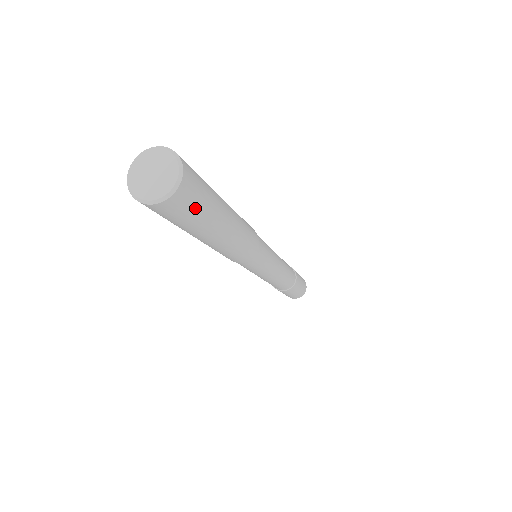
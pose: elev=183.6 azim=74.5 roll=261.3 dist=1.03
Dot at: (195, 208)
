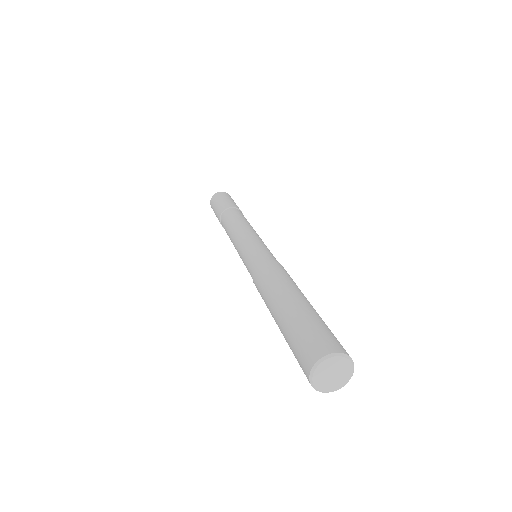
Dot at: occluded
